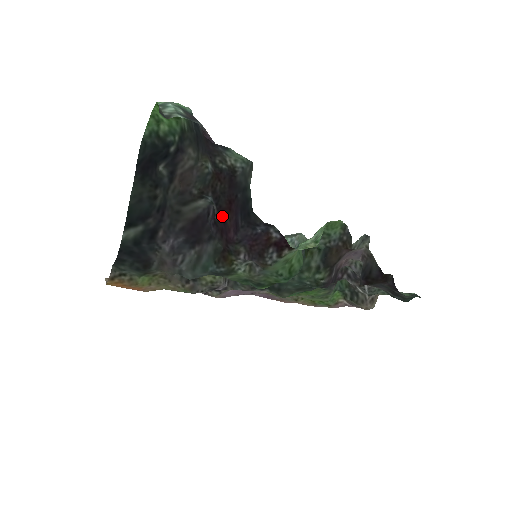
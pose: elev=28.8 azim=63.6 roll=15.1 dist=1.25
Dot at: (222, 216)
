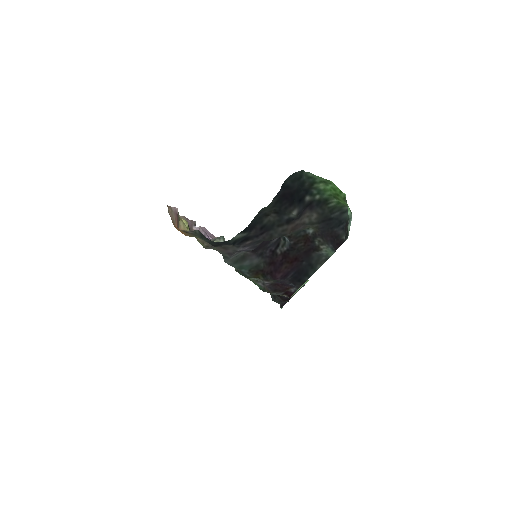
Dot at: (284, 259)
